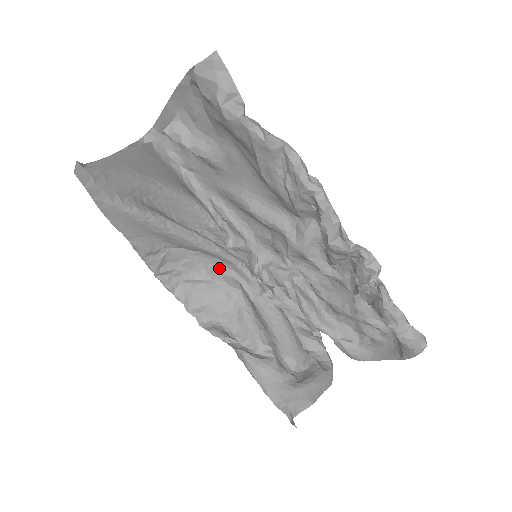
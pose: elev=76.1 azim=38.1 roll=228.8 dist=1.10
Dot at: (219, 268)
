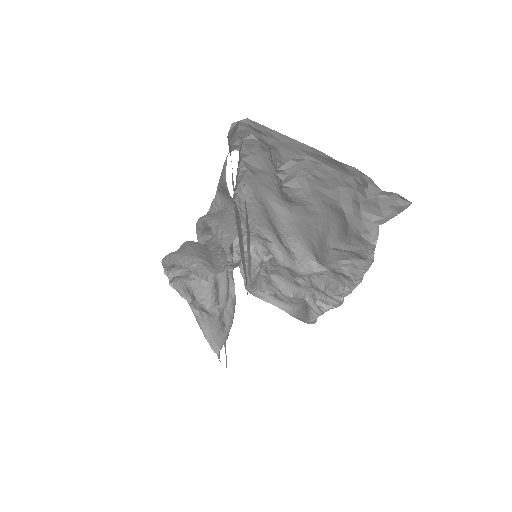
Dot at: occluded
